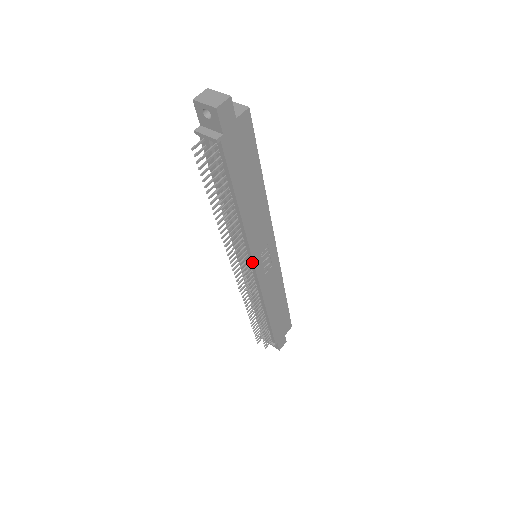
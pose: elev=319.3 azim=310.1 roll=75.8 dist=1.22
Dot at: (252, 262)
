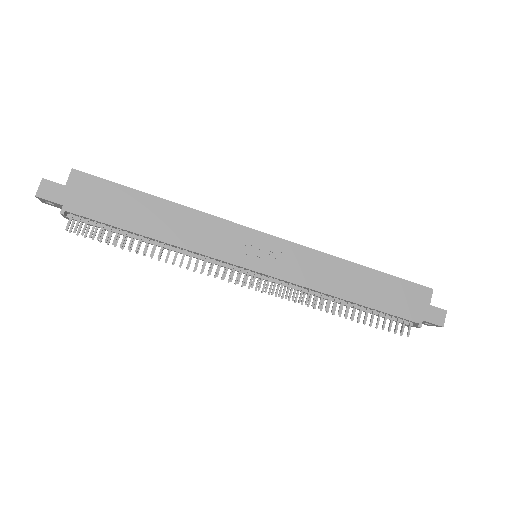
Dot at: (239, 267)
